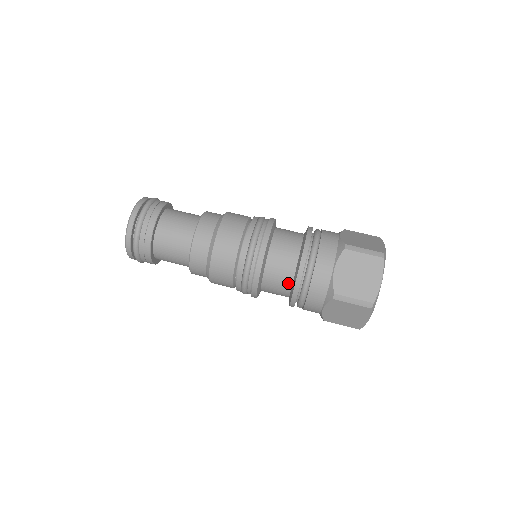
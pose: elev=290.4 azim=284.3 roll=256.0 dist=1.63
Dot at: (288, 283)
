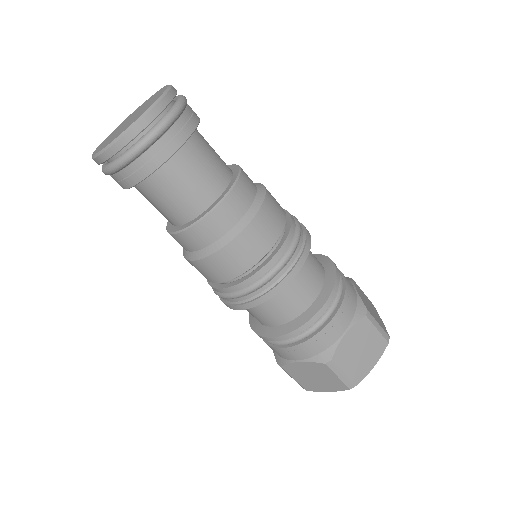
Dot at: occluded
